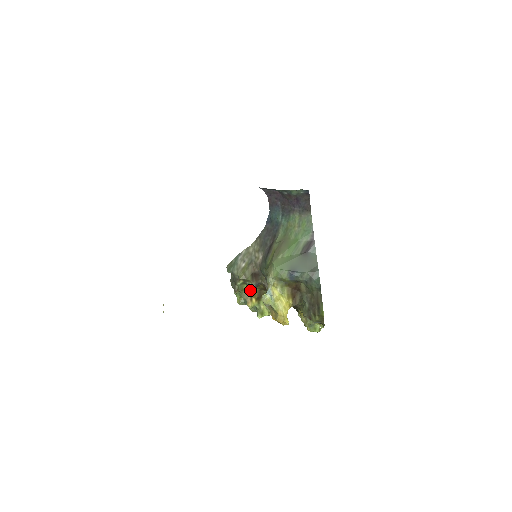
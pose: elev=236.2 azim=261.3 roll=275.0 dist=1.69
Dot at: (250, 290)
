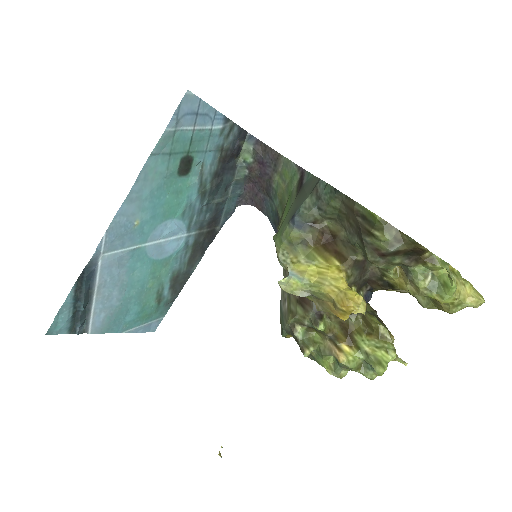
Dot at: (315, 328)
